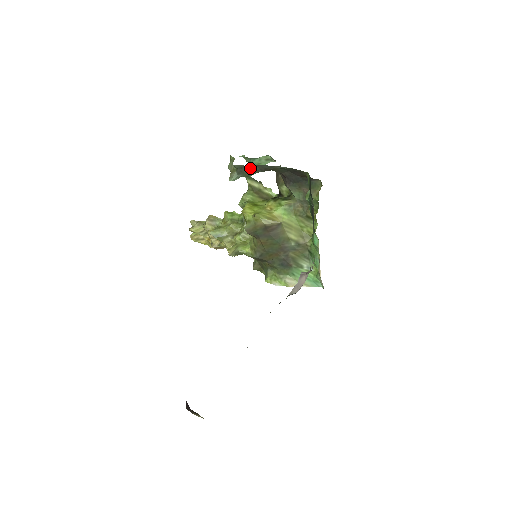
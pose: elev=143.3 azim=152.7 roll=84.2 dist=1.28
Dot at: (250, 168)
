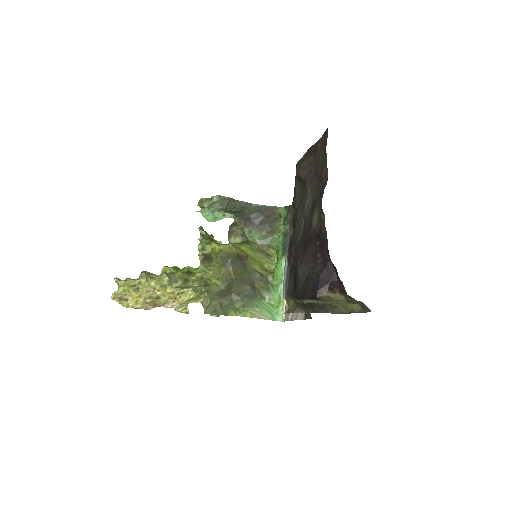
Dot at: (231, 202)
